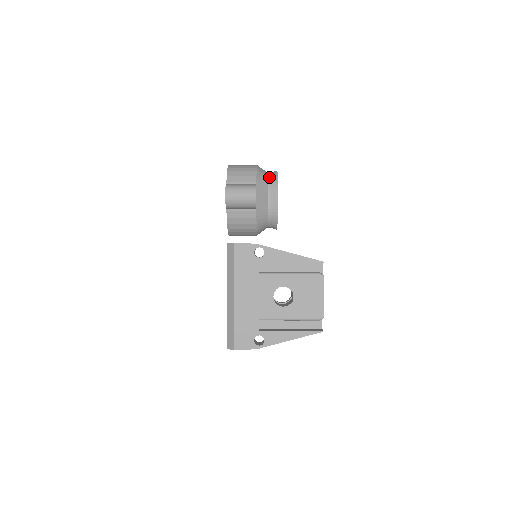
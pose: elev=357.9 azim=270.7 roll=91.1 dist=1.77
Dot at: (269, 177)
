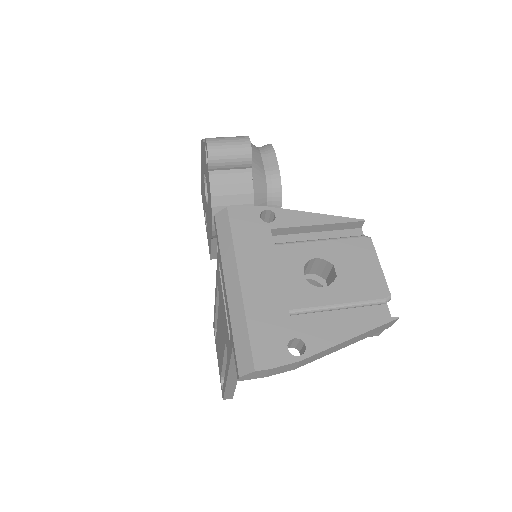
Dot at: occluded
